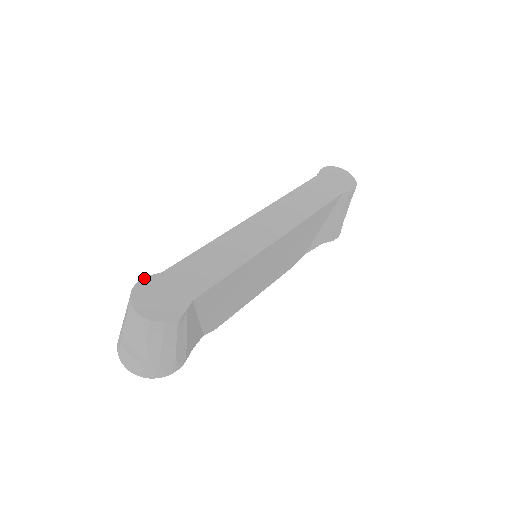
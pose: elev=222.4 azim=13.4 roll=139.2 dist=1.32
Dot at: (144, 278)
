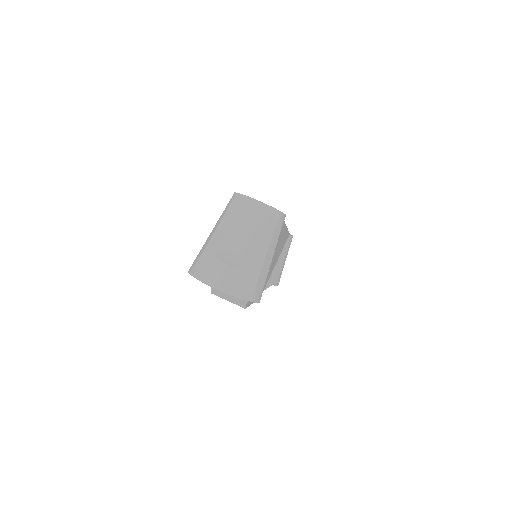
Dot at: occluded
